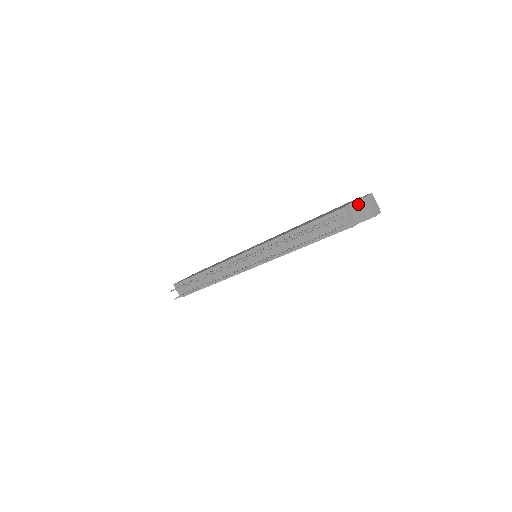
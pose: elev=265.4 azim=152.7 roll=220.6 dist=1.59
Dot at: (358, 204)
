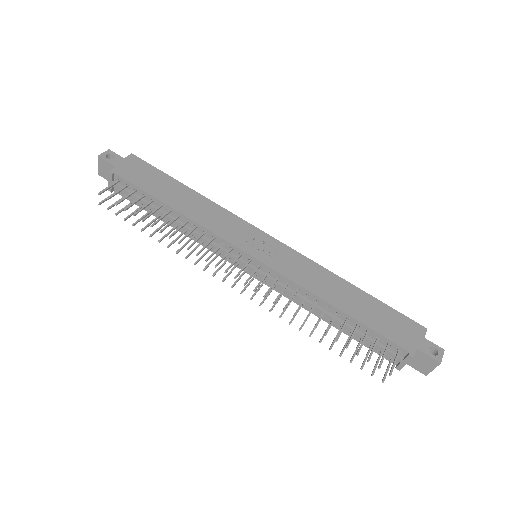
Dot at: (426, 358)
